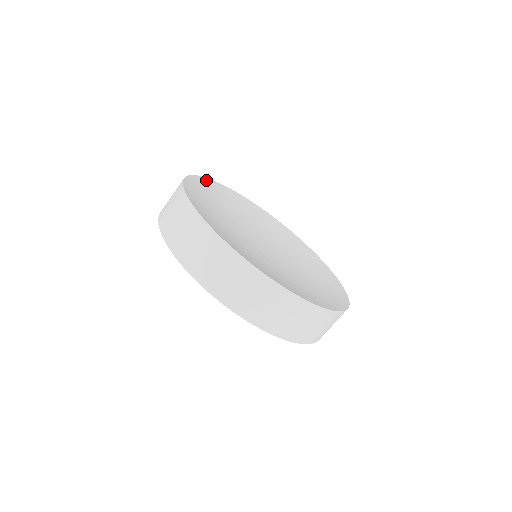
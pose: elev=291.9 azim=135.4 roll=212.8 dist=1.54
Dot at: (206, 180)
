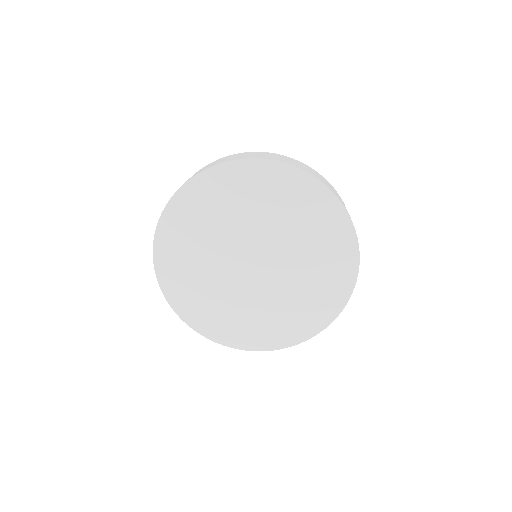
Dot at: occluded
